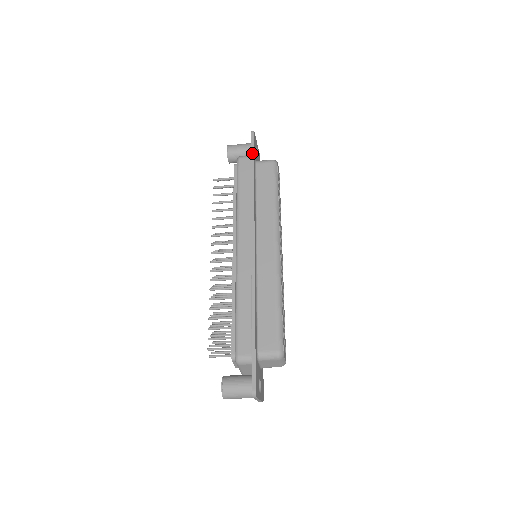
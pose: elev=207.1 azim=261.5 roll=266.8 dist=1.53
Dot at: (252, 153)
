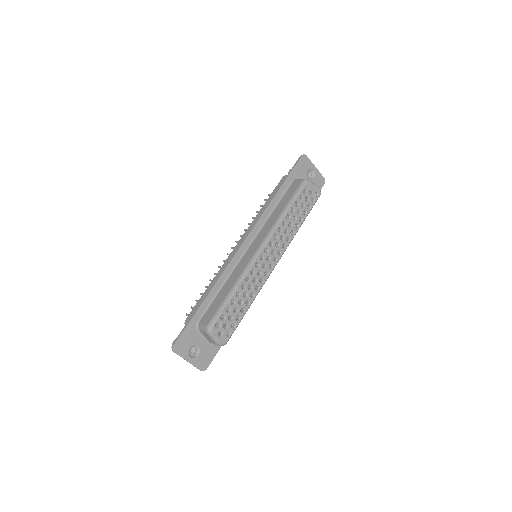
Dot at: (290, 172)
